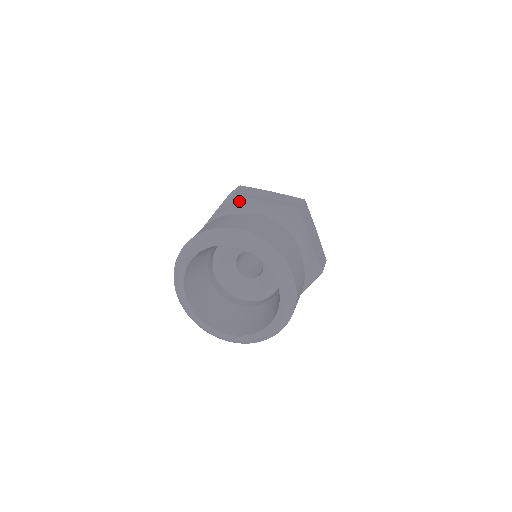
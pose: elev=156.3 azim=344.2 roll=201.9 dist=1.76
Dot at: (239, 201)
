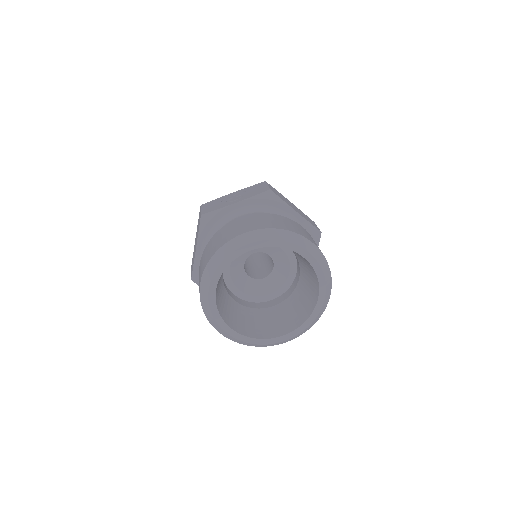
Dot at: (275, 201)
